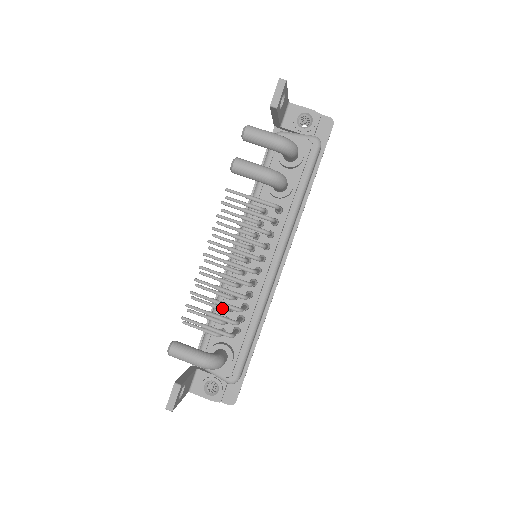
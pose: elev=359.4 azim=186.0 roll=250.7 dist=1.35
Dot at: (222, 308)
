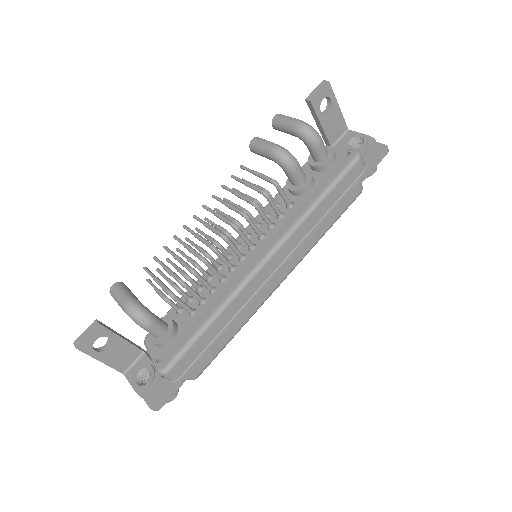
Dot at: (184, 272)
